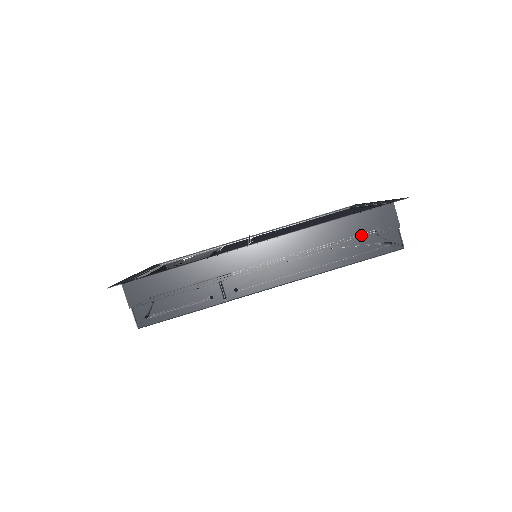
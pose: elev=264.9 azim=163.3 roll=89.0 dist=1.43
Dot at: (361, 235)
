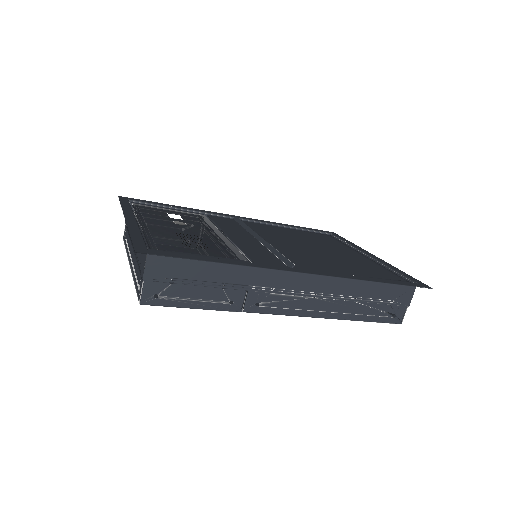
Dot at: (381, 300)
